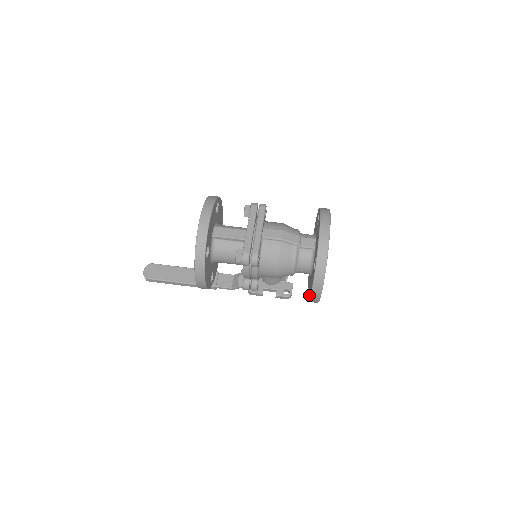
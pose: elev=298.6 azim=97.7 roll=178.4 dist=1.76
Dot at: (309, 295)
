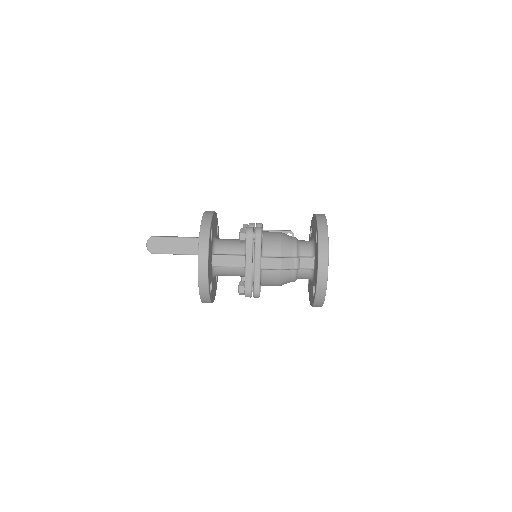
Dot at: (309, 298)
